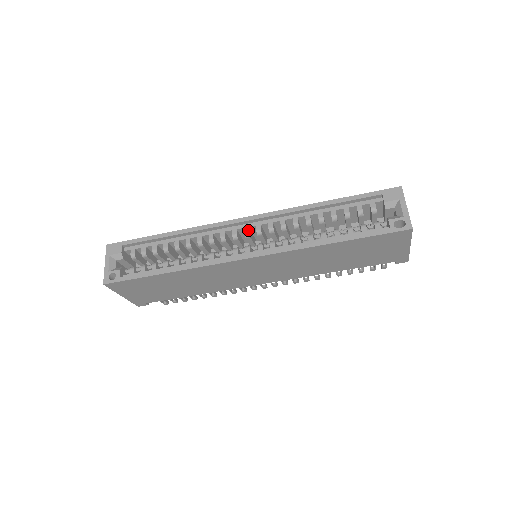
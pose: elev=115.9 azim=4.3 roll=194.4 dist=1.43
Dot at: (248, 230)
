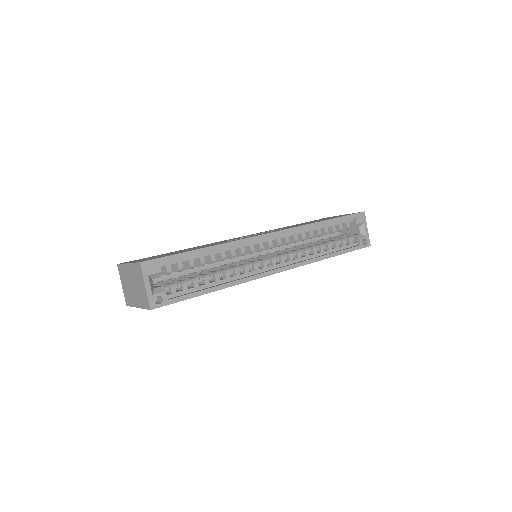
Dot at: occluded
